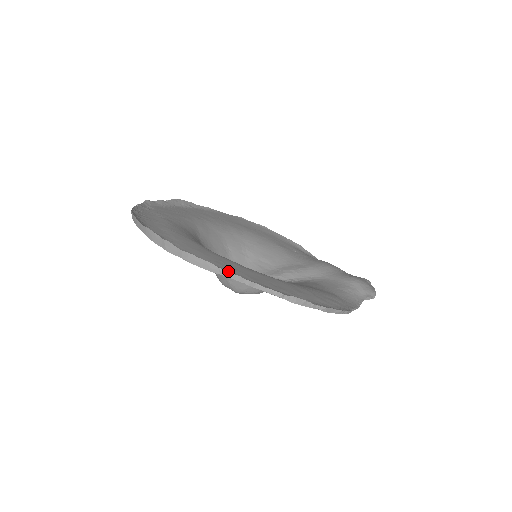
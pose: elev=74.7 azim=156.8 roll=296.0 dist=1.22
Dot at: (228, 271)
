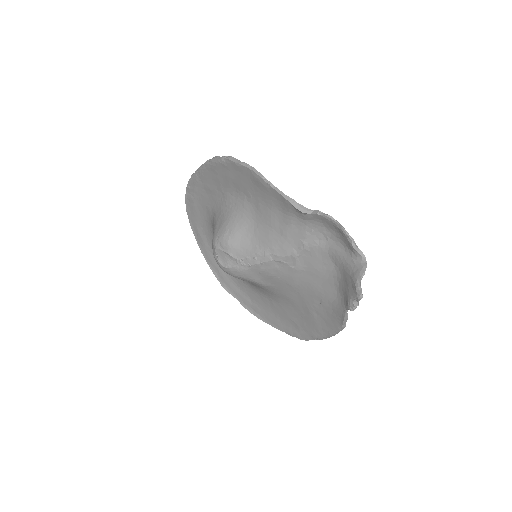
Dot at: occluded
